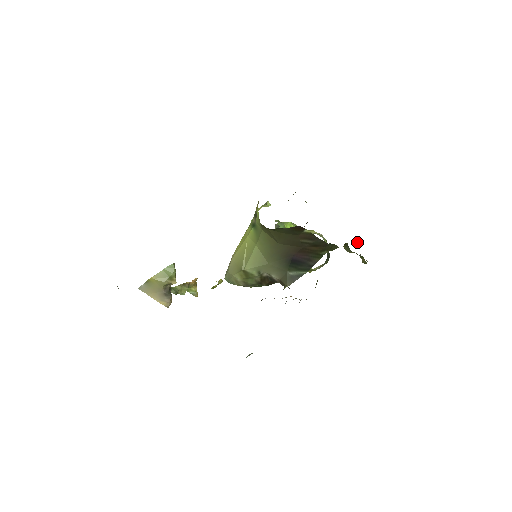
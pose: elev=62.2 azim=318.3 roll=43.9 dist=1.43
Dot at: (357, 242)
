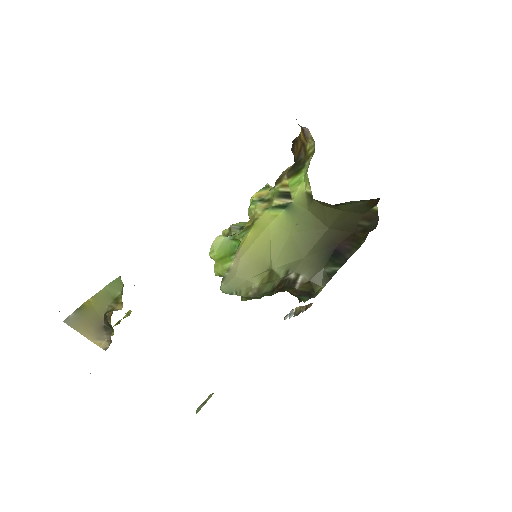
Dot at: occluded
